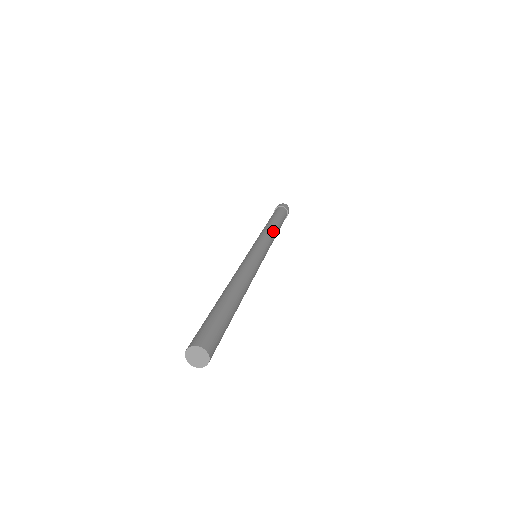
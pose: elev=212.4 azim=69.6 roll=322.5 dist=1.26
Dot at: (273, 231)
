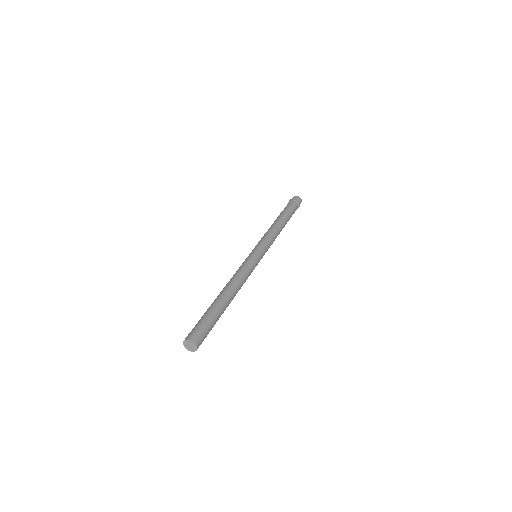
Dot at: (275, 229)
